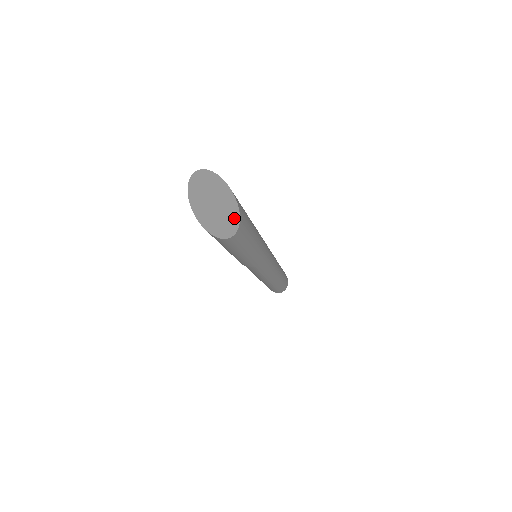
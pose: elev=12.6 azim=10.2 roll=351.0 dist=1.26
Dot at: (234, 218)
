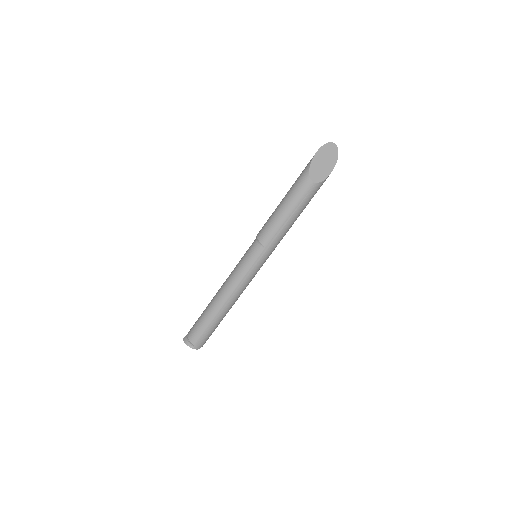
Dot at: (325, 175)
